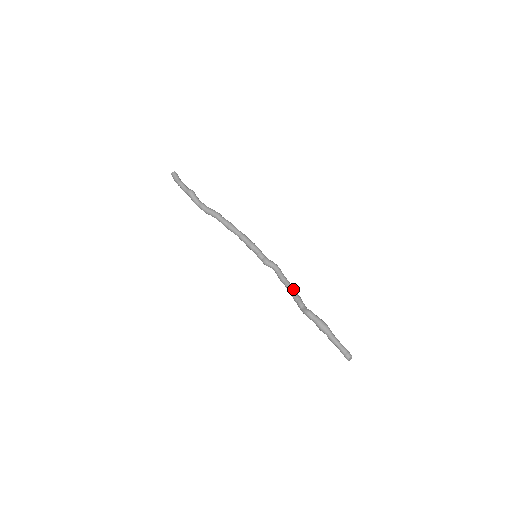
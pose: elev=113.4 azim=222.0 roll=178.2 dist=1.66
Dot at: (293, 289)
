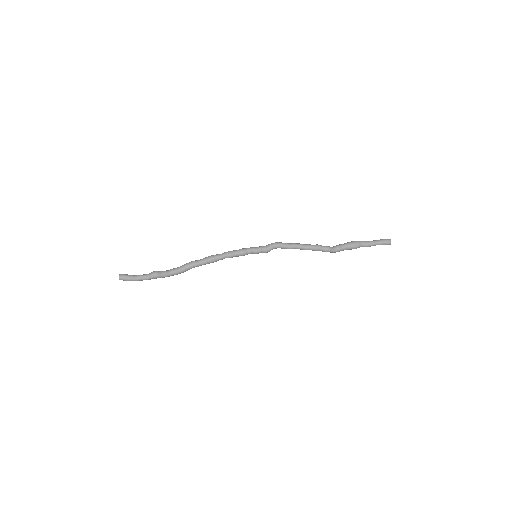
Dot at: (306, 246)
